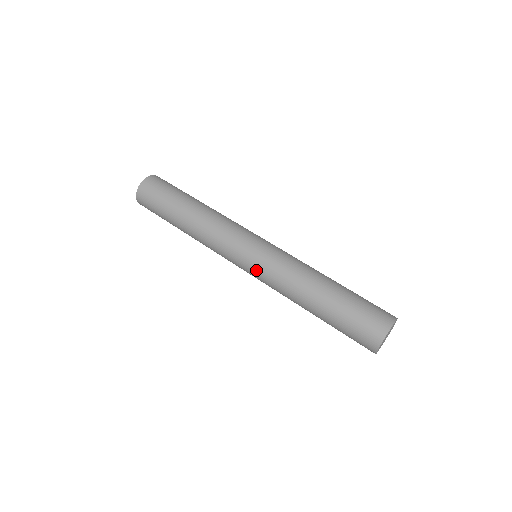
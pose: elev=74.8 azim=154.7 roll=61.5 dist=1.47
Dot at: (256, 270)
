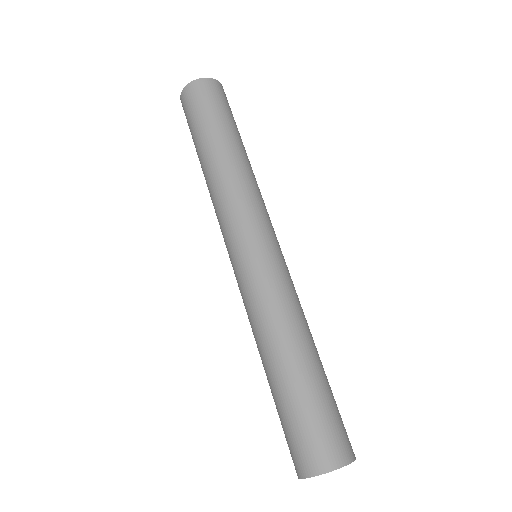
Dot at: occluded
